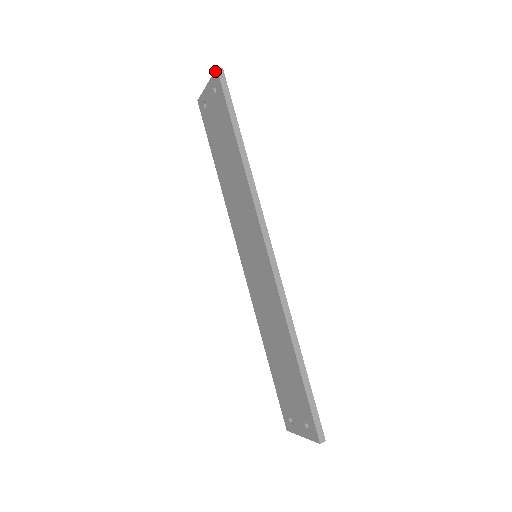
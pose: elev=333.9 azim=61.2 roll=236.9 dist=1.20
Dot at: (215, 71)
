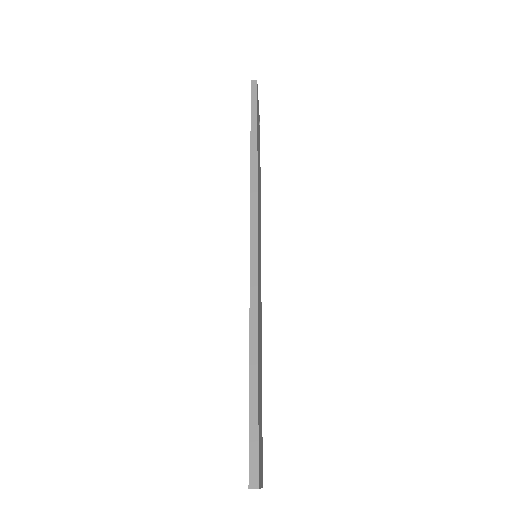
Dot at: (251, 84)
